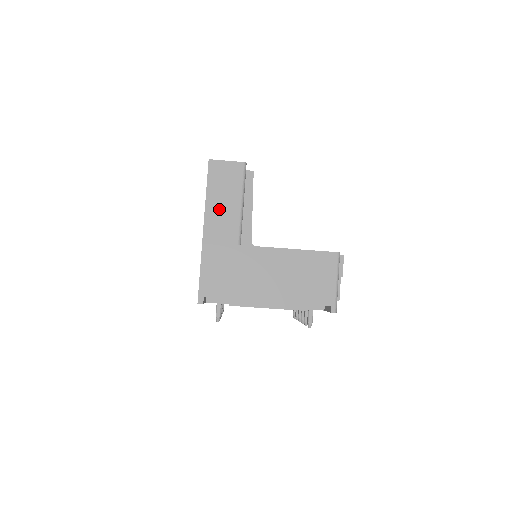
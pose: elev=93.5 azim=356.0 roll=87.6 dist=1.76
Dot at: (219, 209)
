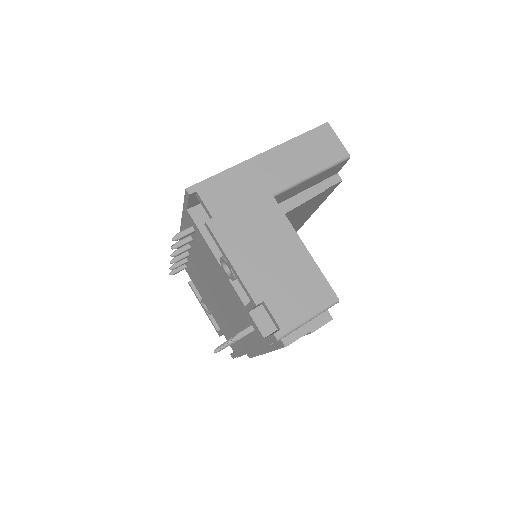
Dot at: (292, 156)
